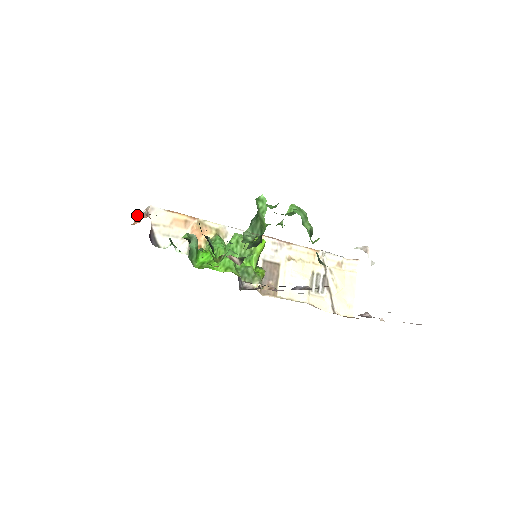
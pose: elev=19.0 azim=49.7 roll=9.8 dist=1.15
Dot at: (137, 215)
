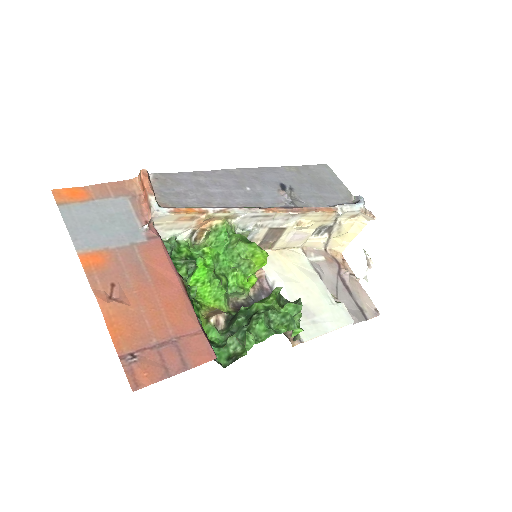
Dot at: (142, 176)
